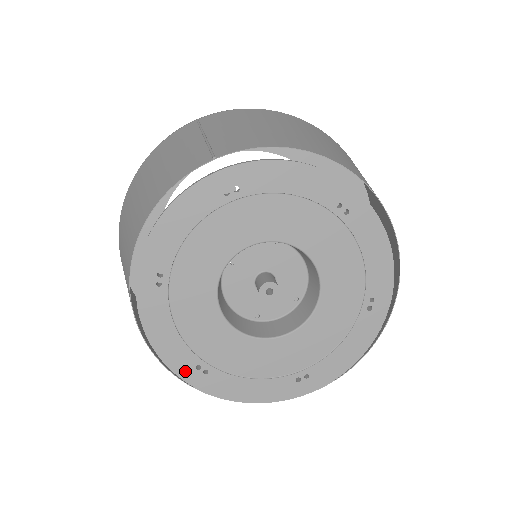
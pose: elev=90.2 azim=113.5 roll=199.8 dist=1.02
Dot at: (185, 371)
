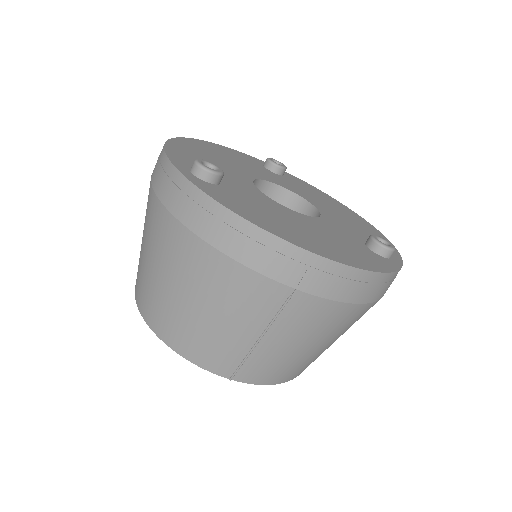
Dot at: occluded
